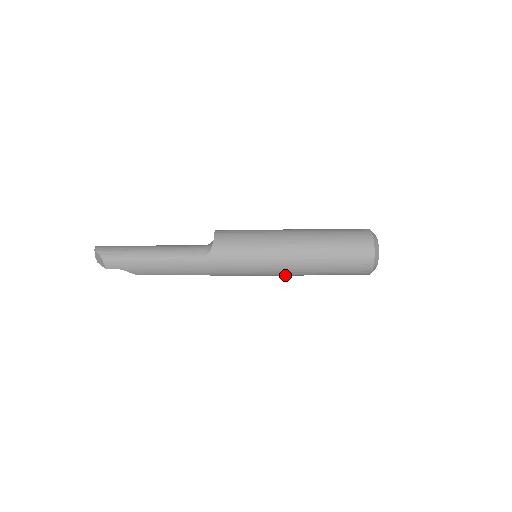
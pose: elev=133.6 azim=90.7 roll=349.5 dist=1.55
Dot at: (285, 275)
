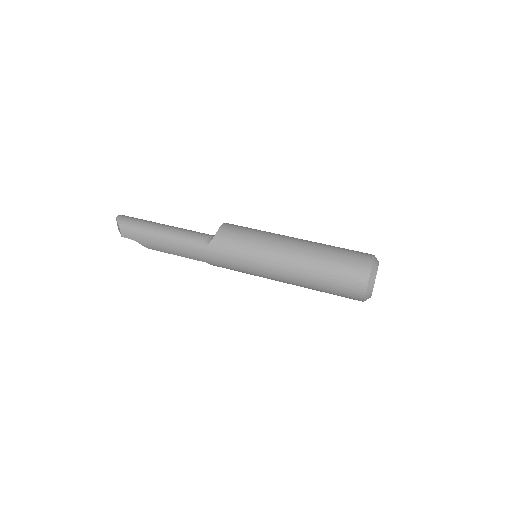
Dot at: (279, 281)
